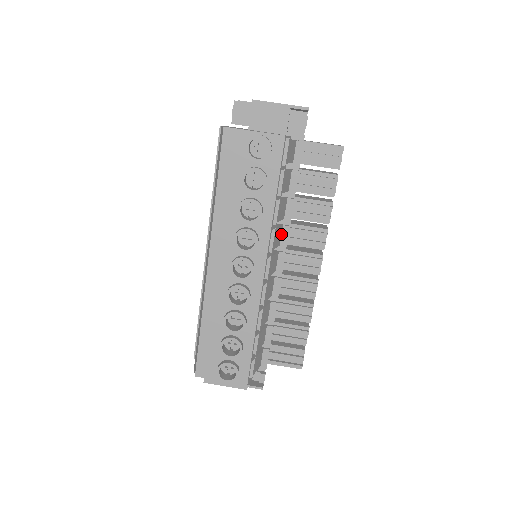
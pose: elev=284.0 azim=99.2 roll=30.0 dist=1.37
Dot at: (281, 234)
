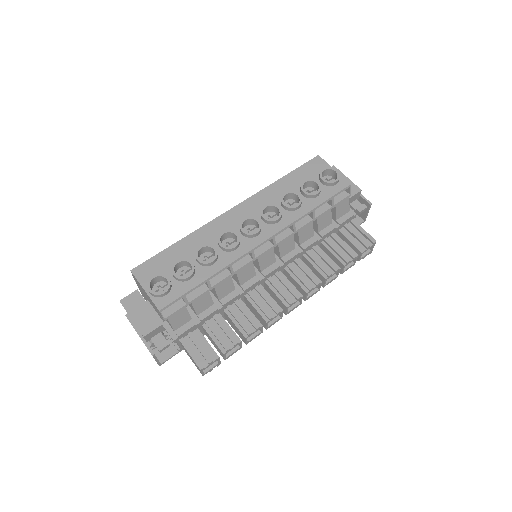
Dot at: (289, 252)
